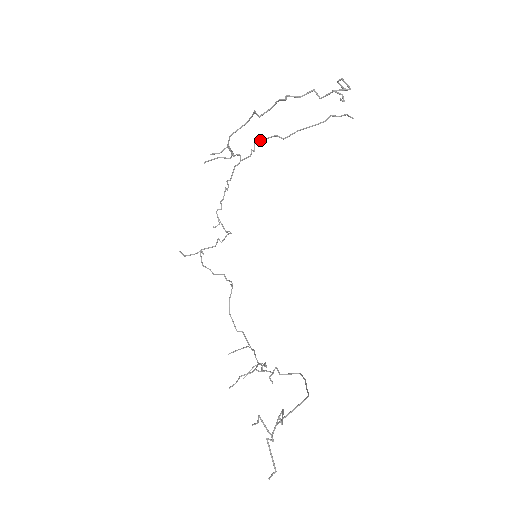
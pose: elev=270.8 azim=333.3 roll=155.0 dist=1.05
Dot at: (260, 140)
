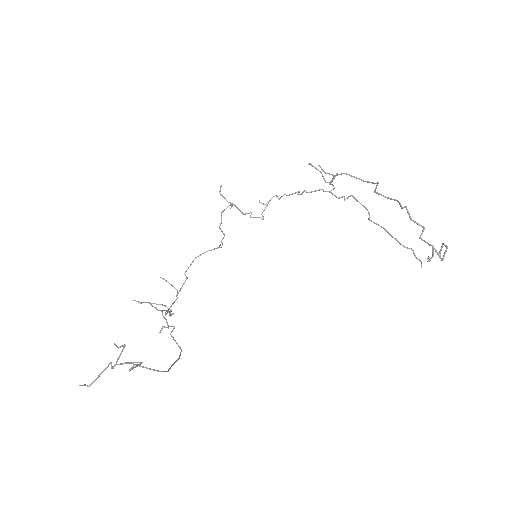
Dot at: occluded
